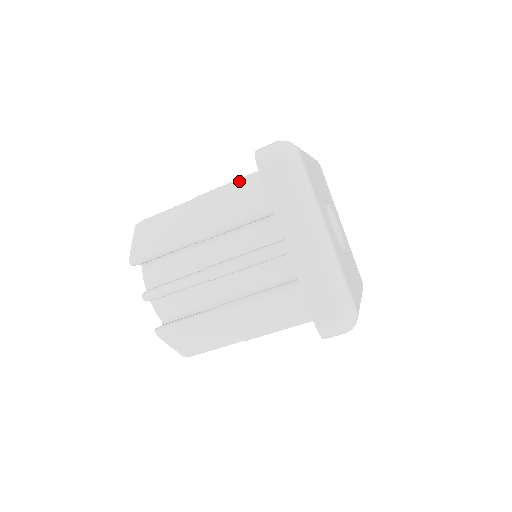
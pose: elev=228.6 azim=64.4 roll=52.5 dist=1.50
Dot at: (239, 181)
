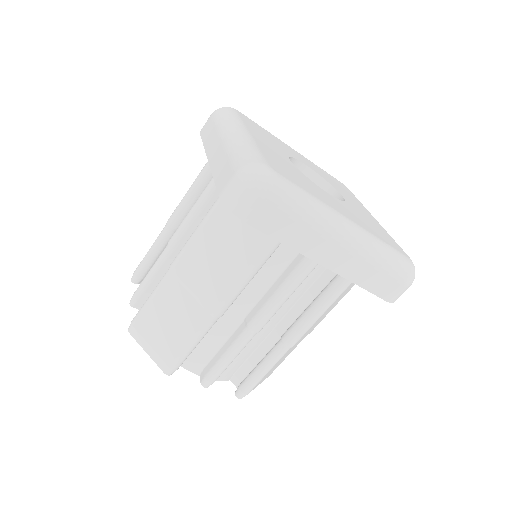
Dot at: (208, 224)
